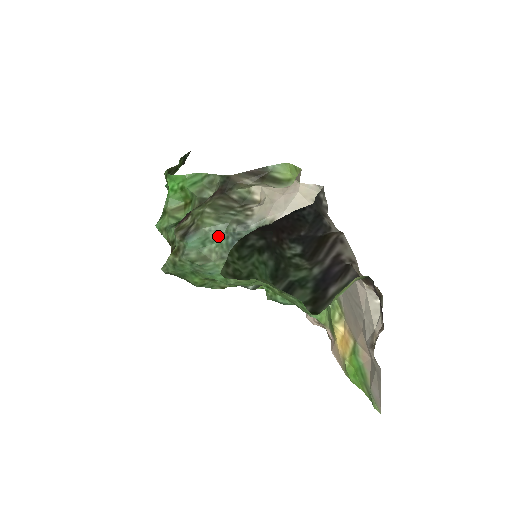
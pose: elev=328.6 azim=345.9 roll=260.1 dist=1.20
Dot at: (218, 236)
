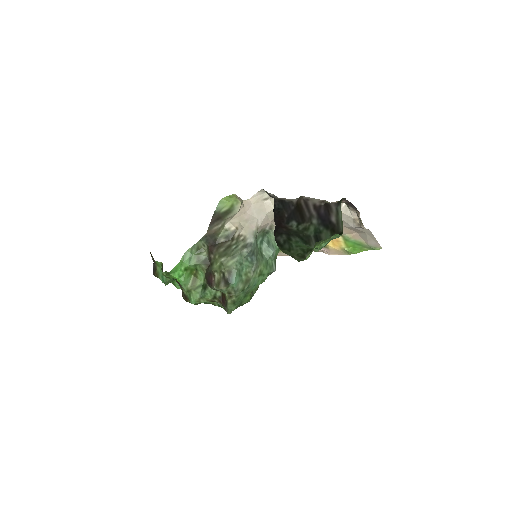
Dot at: (242, 264)
